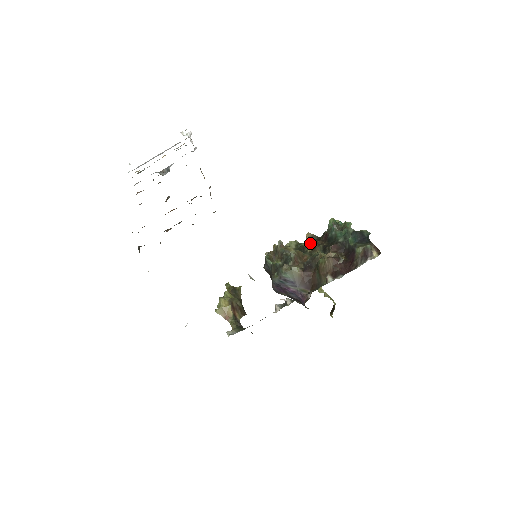
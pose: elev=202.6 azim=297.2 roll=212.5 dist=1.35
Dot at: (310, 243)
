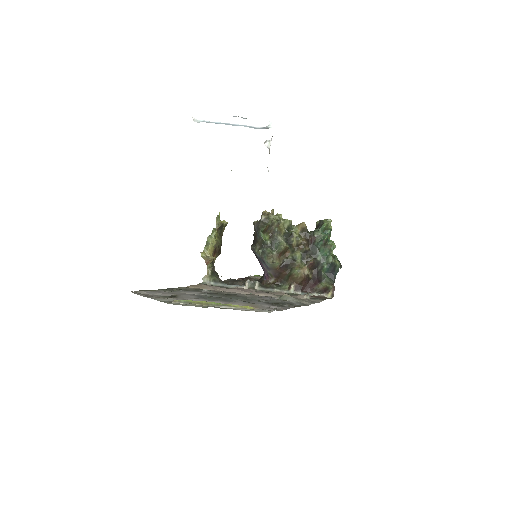
Dot at: (299, 233)
